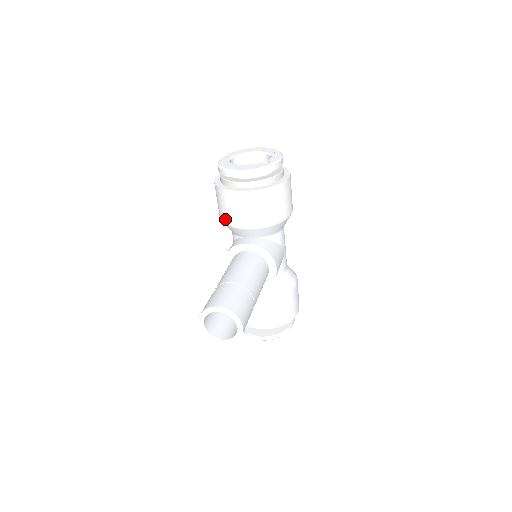
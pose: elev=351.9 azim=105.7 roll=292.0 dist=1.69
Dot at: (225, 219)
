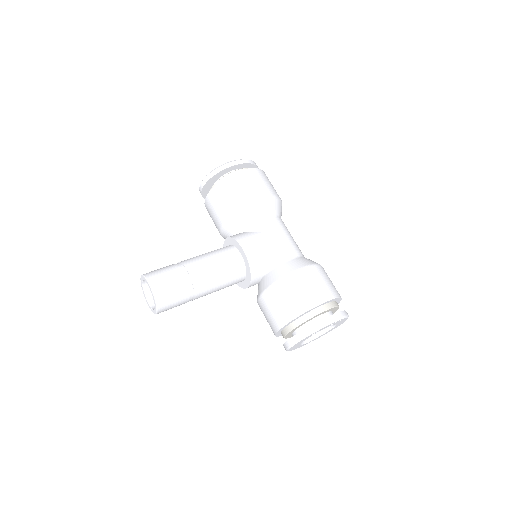
Dot at: occluded
